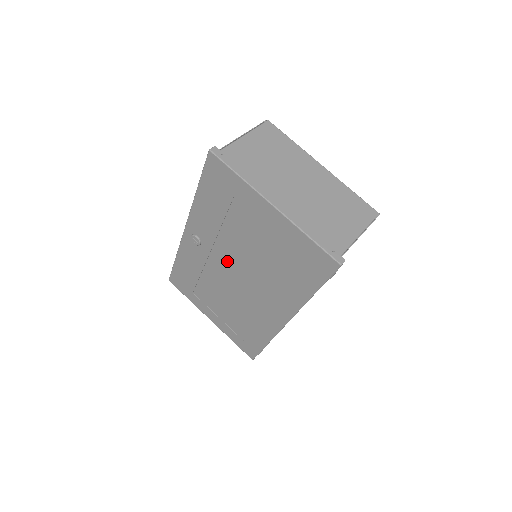
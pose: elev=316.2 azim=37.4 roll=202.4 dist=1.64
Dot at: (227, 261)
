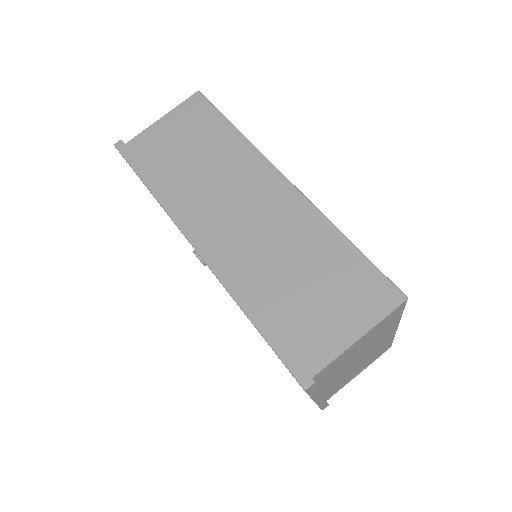
Dot at: occluded
